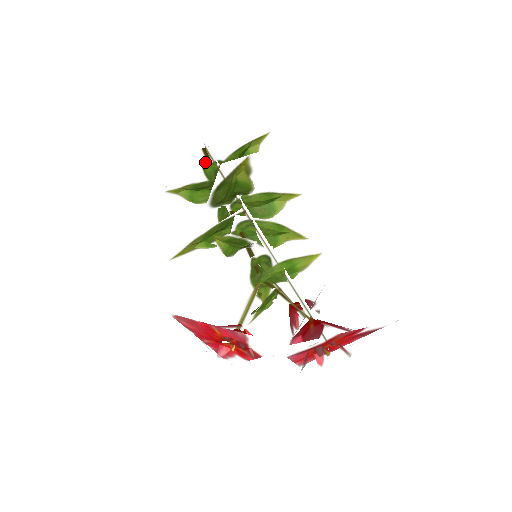
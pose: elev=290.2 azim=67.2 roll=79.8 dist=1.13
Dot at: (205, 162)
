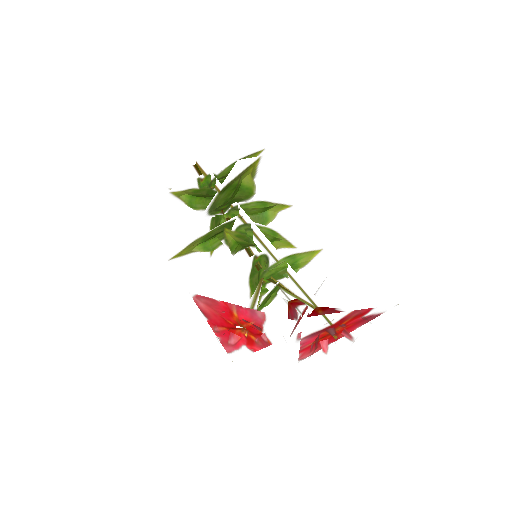
Dot at: (197, 176)
